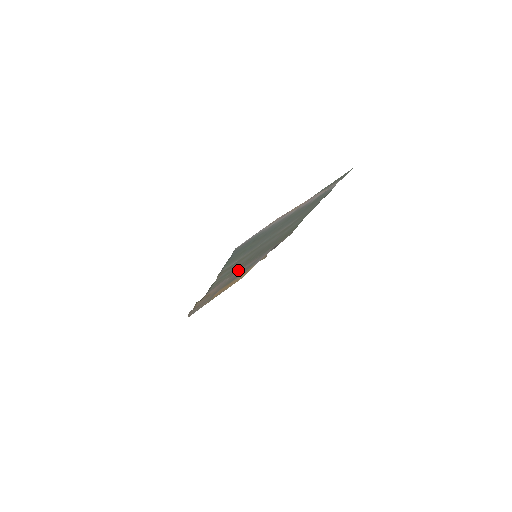
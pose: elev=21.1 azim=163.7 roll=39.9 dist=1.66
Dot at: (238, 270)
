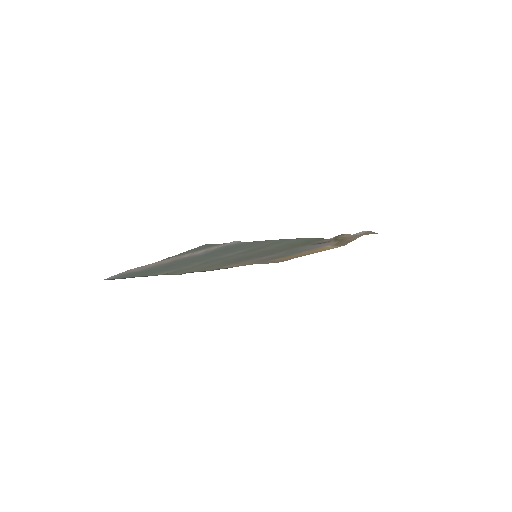
Dot at: (243, 261)
